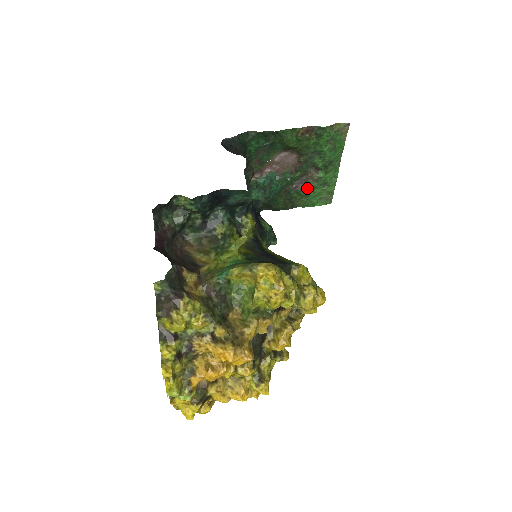
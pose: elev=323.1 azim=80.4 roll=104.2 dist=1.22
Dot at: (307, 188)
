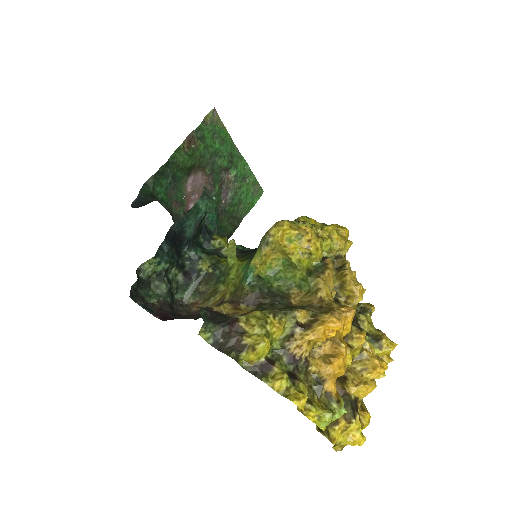
Dot at: (234, 194)
